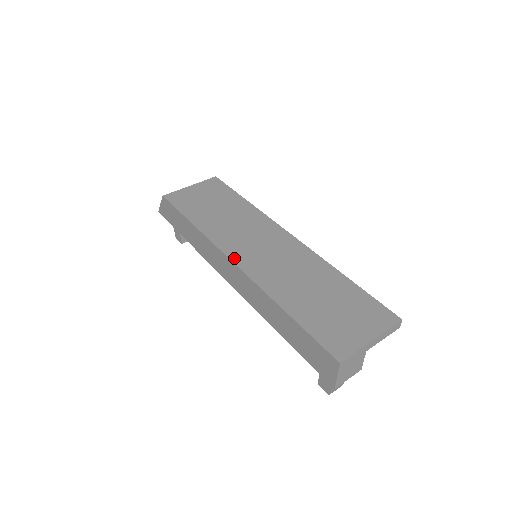
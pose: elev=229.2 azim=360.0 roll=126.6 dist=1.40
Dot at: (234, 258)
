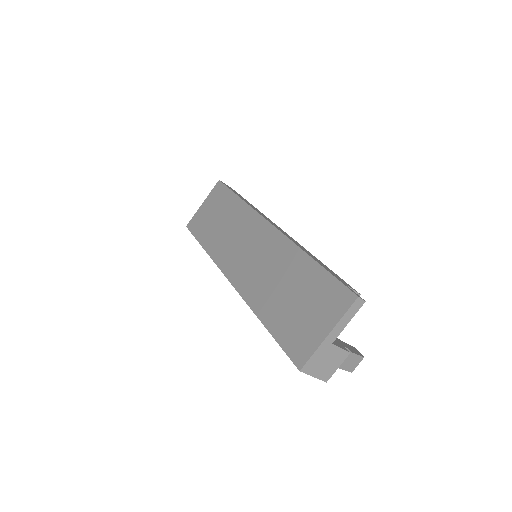
Dot at: (229, 275)
